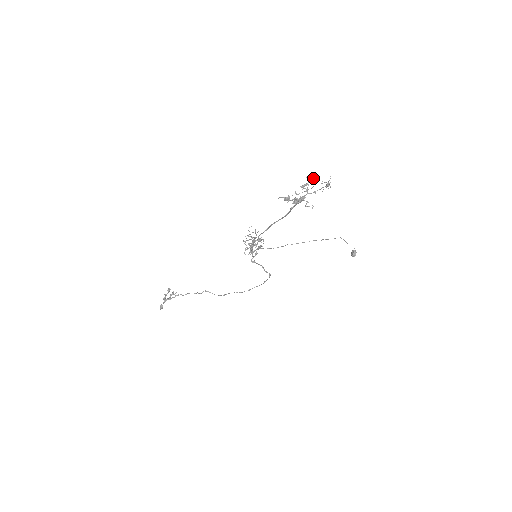
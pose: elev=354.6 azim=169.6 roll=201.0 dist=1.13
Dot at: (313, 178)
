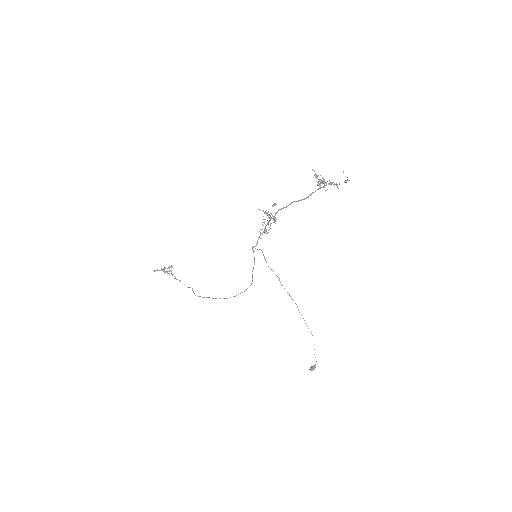
Dot at: occluded
